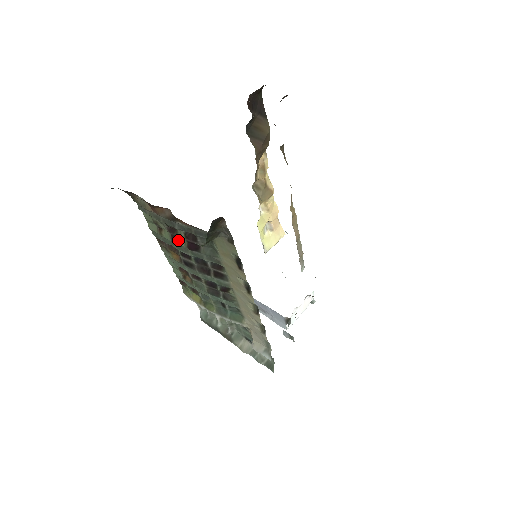
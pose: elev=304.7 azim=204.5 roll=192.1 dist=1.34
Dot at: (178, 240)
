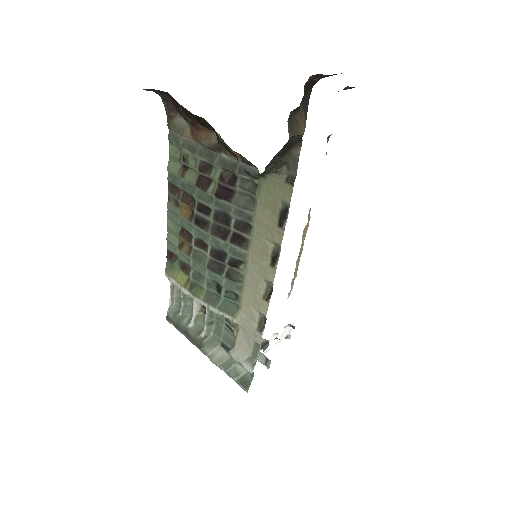
Dot at: (206, 184)
